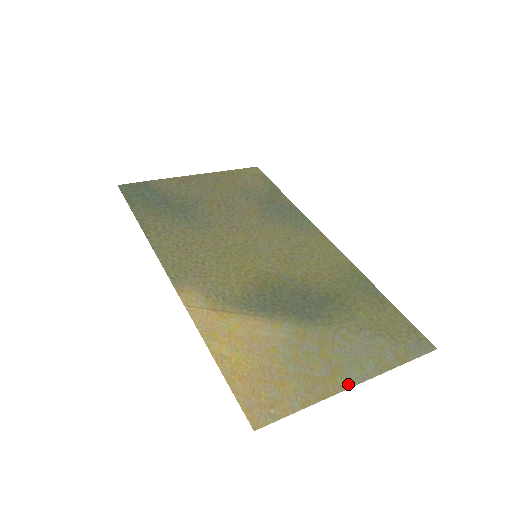
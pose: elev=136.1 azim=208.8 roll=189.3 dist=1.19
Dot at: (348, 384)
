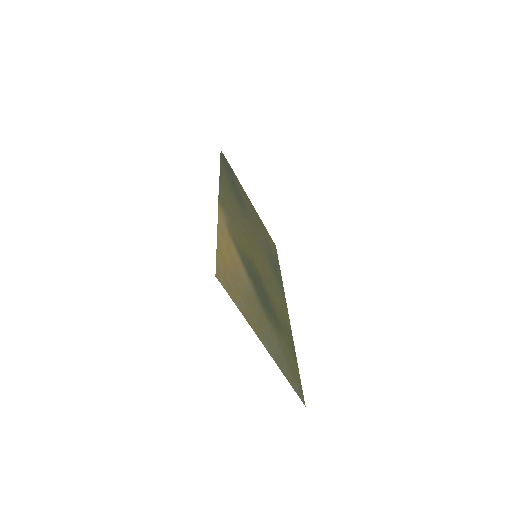
Dot at: (263, 341)
